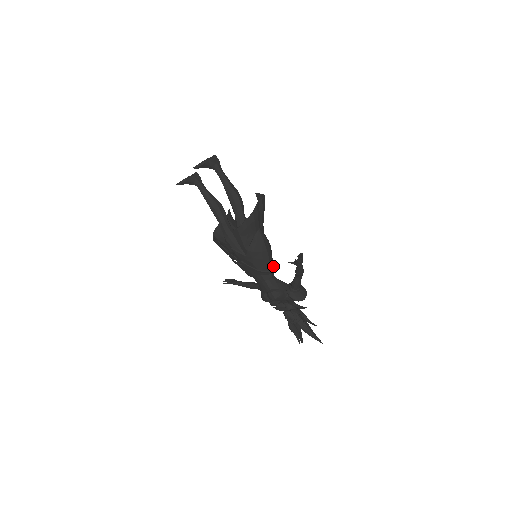
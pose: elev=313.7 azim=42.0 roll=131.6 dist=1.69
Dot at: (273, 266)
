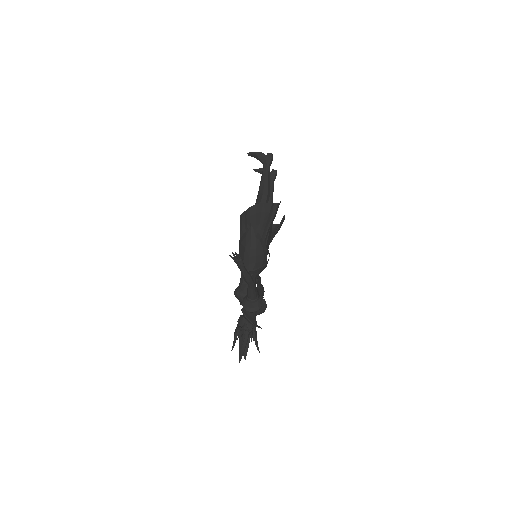
Dot at: (253, 269)
